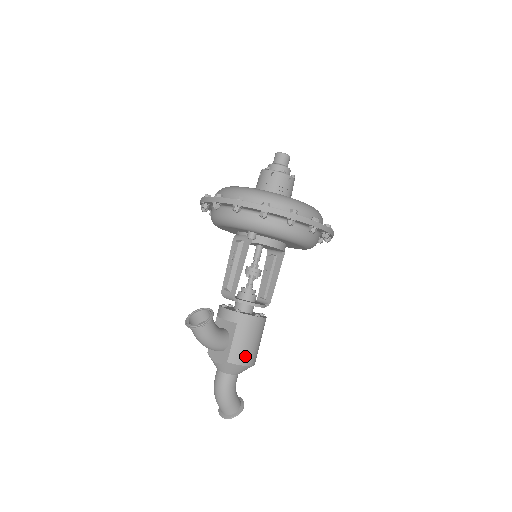
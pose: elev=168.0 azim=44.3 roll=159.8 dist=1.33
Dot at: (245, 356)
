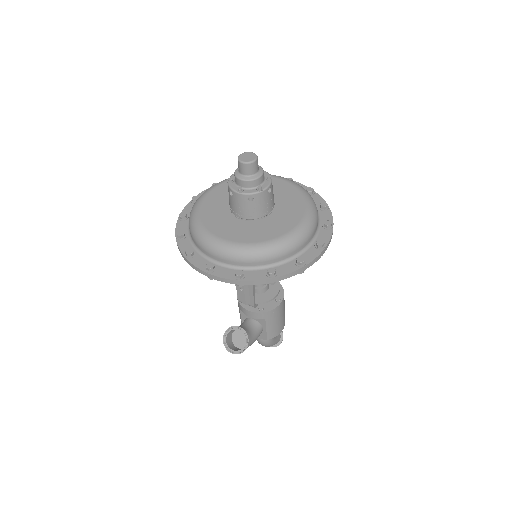
Dot at: (279, 328)
